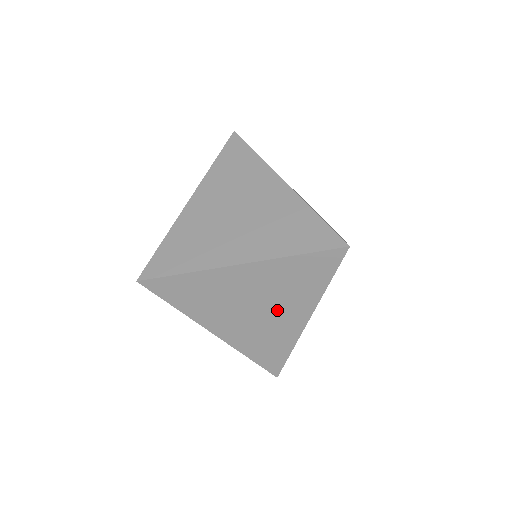
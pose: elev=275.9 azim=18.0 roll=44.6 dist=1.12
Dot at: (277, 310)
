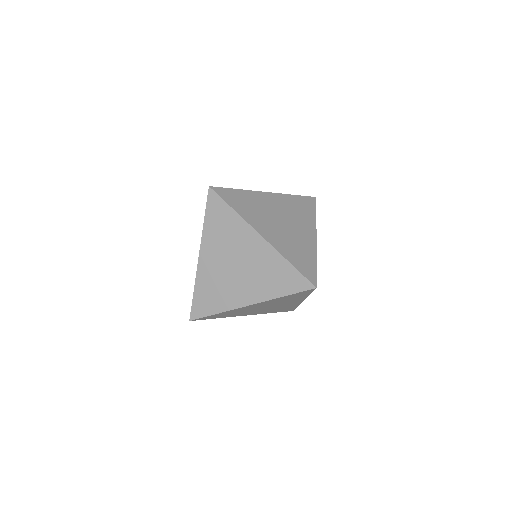
Dot at: (244, 281)
